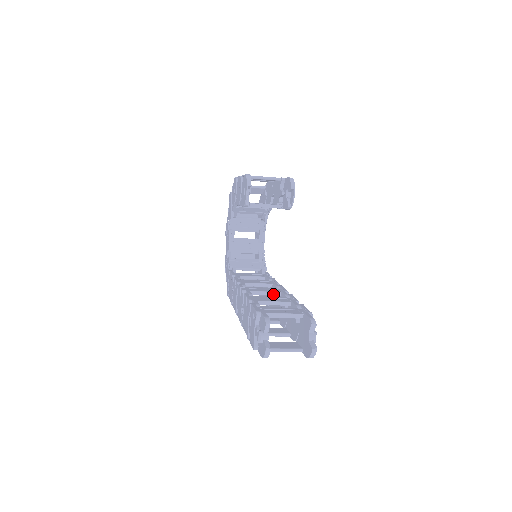
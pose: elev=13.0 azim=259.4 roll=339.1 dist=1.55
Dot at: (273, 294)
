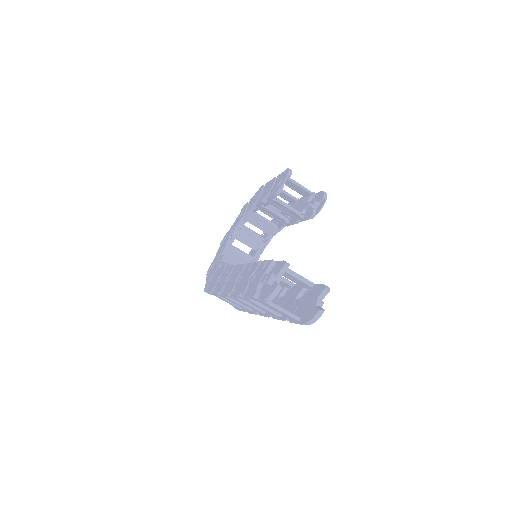
Dot at: occluded
